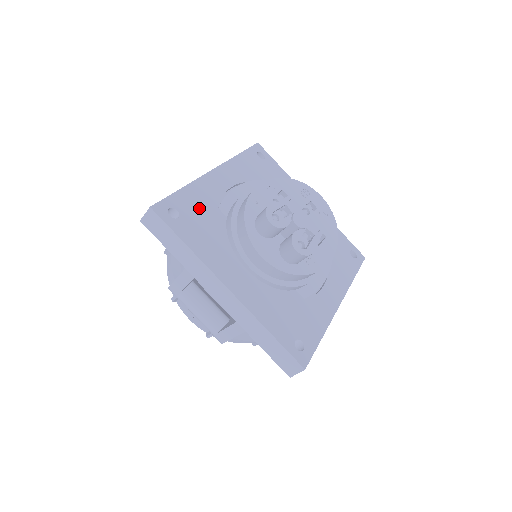
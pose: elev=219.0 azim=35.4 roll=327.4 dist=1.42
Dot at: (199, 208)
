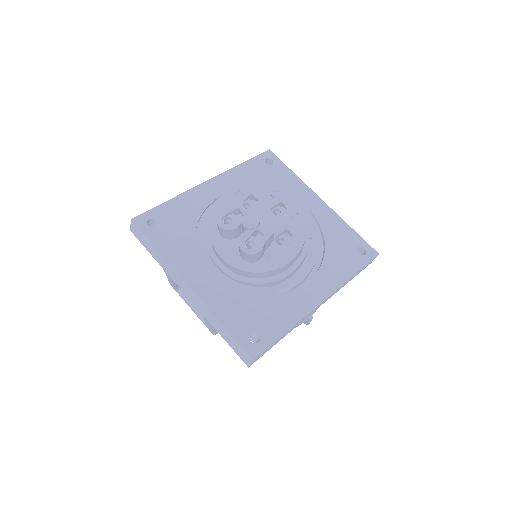
Dot at: (180, 217)
